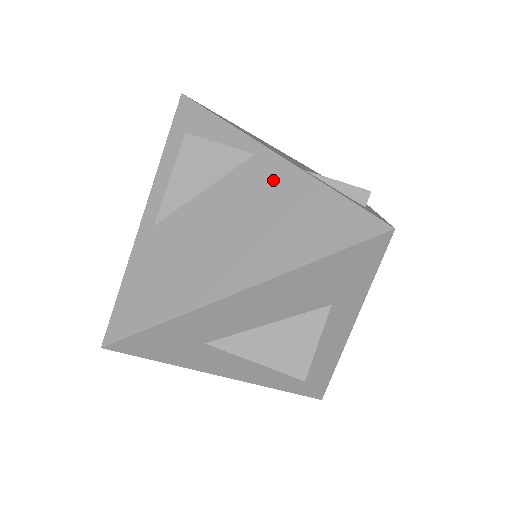
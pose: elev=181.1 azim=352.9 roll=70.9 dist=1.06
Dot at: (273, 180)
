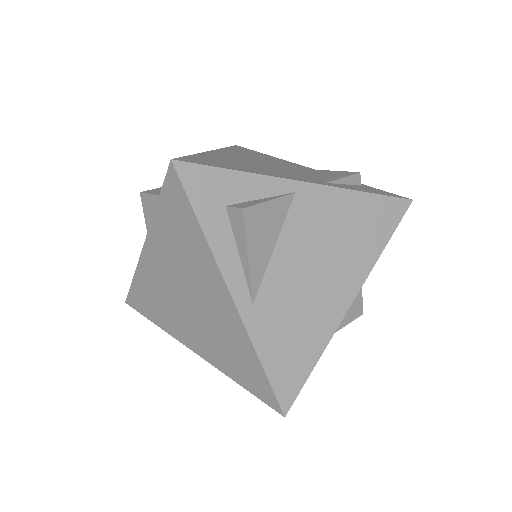
Dot at: (324, 207)
